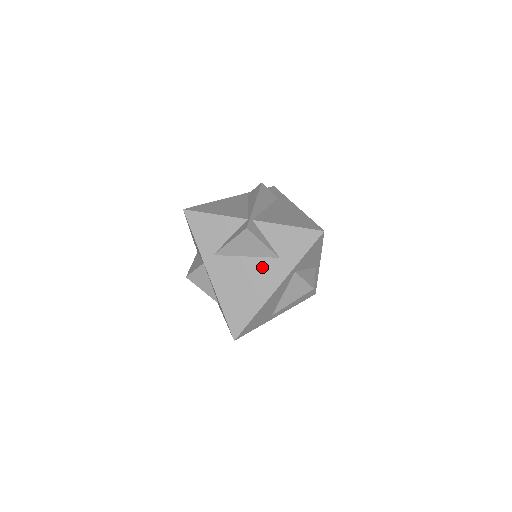
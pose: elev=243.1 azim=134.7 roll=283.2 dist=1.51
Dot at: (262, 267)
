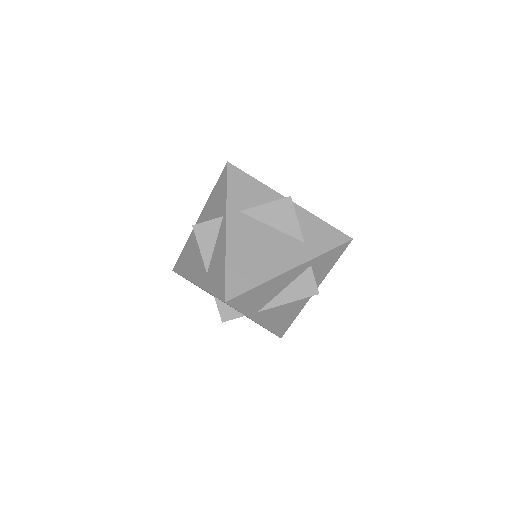
Dot at: (284, 243)
